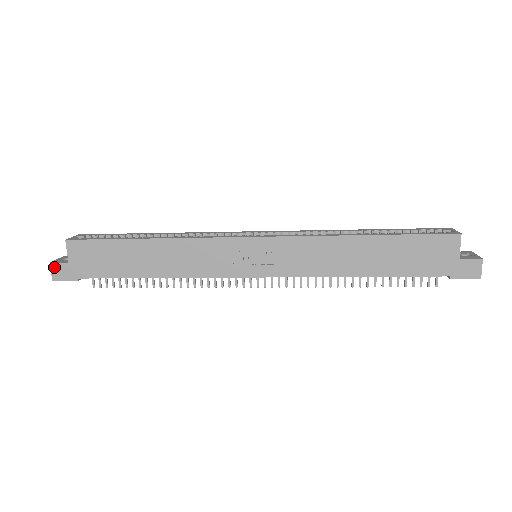
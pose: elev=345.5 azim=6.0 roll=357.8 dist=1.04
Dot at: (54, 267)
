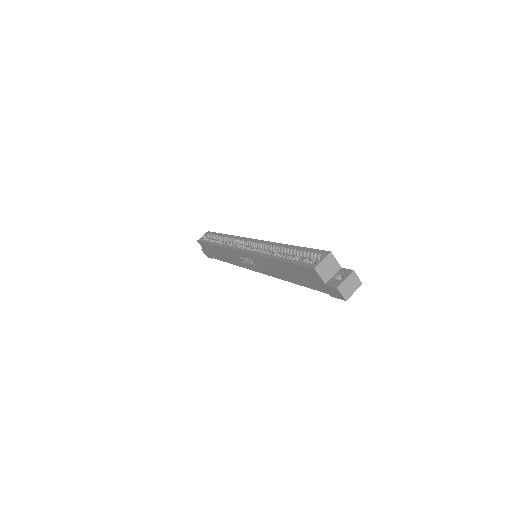
Dot at: (203, 252)
